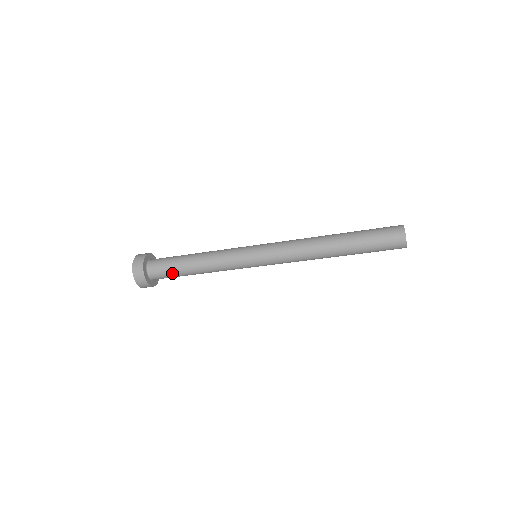
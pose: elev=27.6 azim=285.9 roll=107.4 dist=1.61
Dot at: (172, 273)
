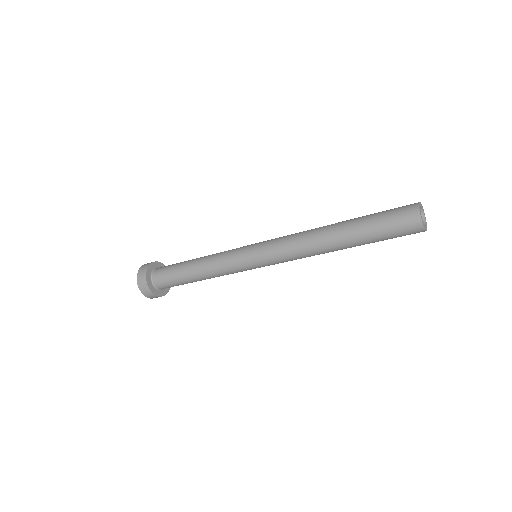
Dot at: occluded
